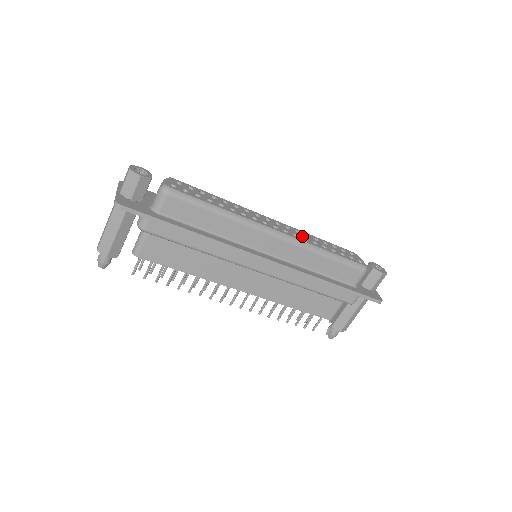
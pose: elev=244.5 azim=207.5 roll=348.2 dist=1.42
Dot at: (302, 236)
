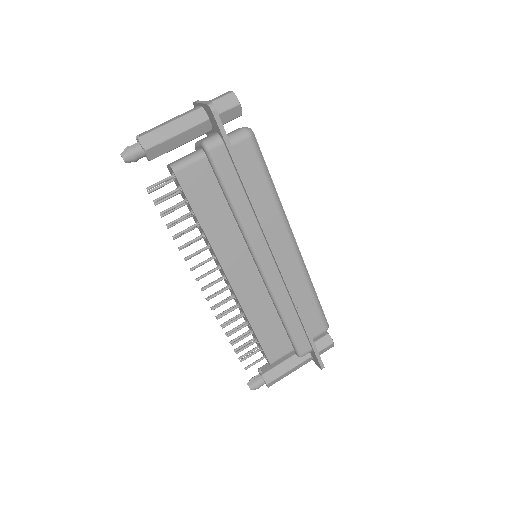
Dot at: occluded
